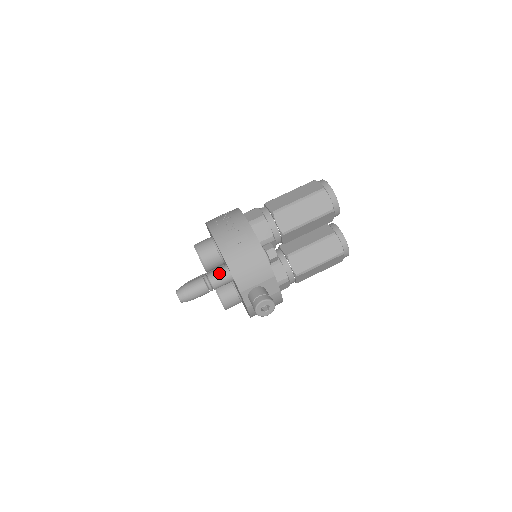
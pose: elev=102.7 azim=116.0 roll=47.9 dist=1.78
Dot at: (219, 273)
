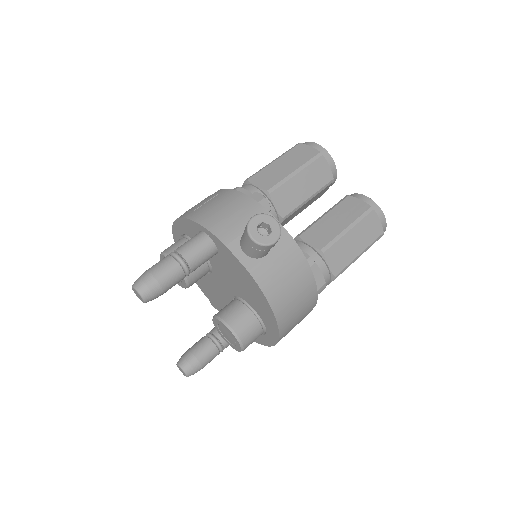
Dot at: (189, 240)
